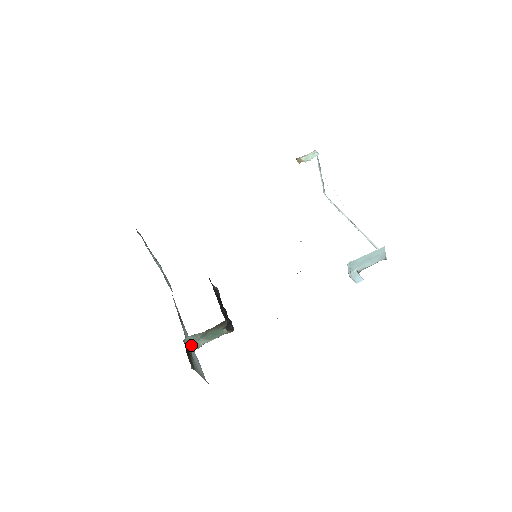
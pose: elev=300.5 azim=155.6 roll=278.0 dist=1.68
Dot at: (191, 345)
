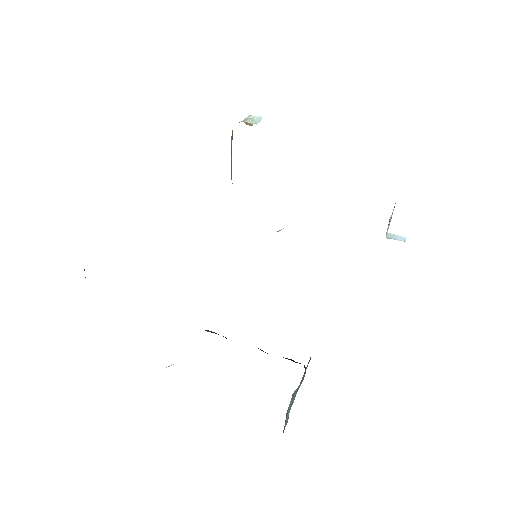
Dot at: (285, 420)
